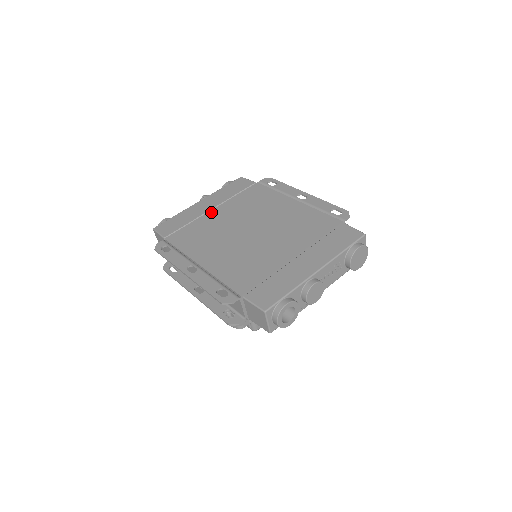
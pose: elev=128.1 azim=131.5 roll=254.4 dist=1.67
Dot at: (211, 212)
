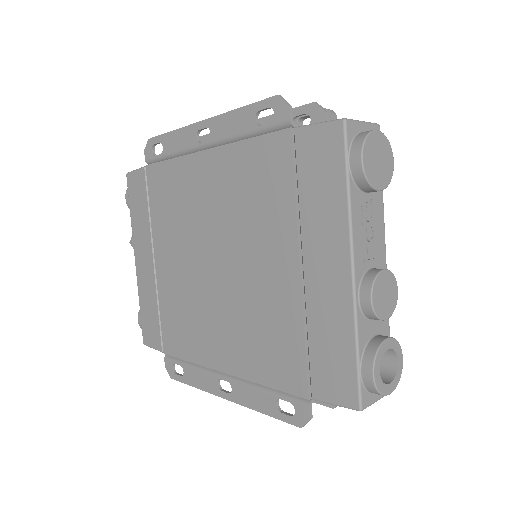
Dot at: (157, 270)
